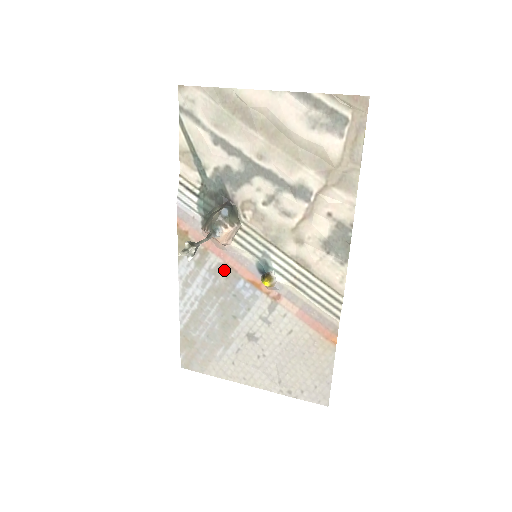
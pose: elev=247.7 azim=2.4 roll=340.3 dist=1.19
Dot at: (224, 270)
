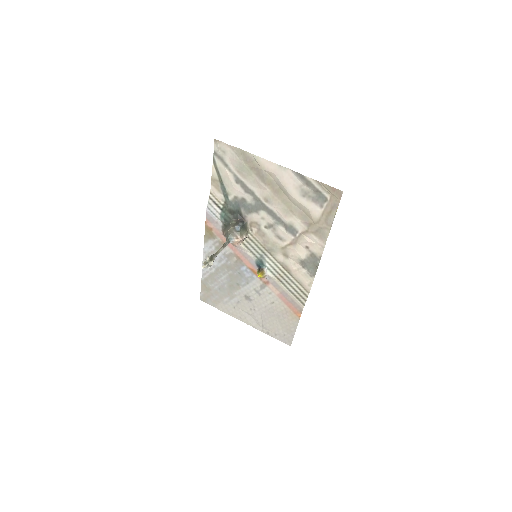
Dot at: (234, 257)
